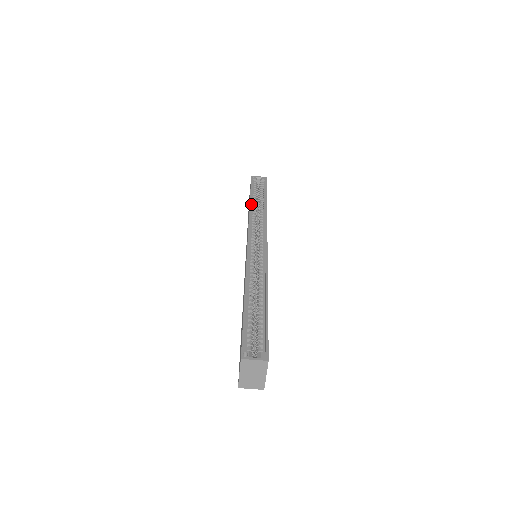
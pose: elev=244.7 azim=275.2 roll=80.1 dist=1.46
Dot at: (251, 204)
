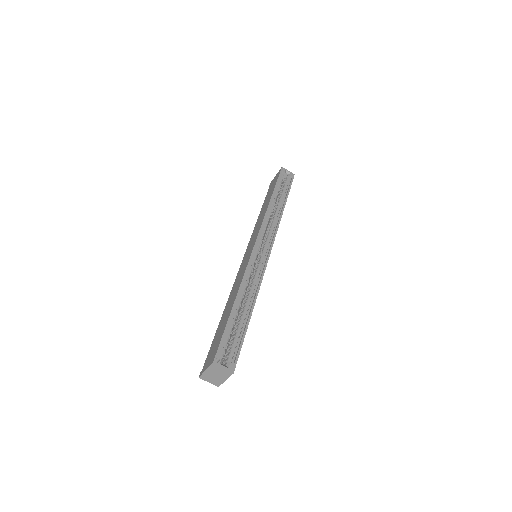
Dot at: (271, 200)
